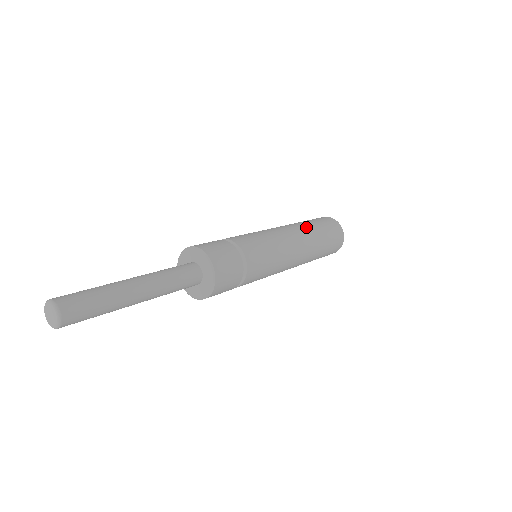
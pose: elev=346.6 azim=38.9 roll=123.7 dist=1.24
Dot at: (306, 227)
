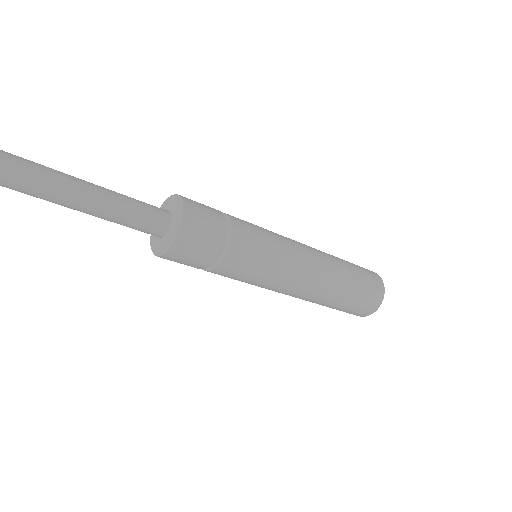
Dot at: occluded
